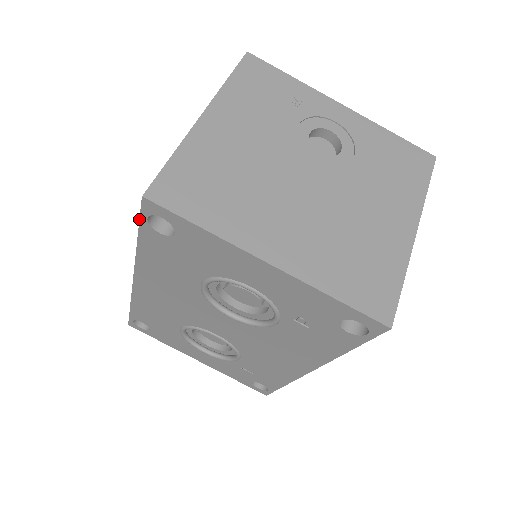
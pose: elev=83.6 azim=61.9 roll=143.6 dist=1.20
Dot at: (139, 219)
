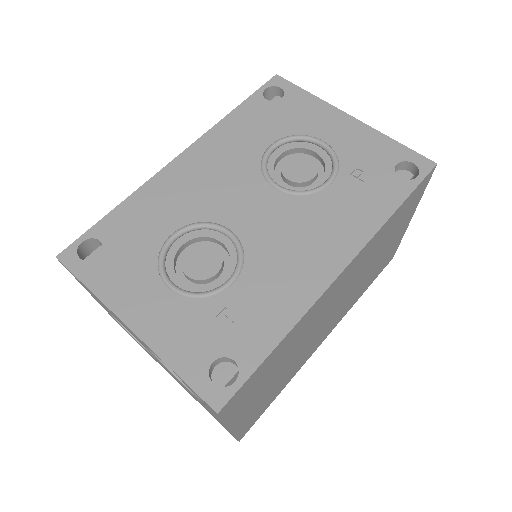
Dot at: (257, 90)
